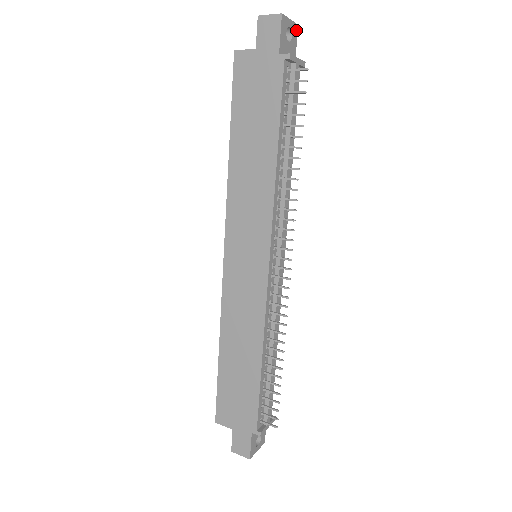
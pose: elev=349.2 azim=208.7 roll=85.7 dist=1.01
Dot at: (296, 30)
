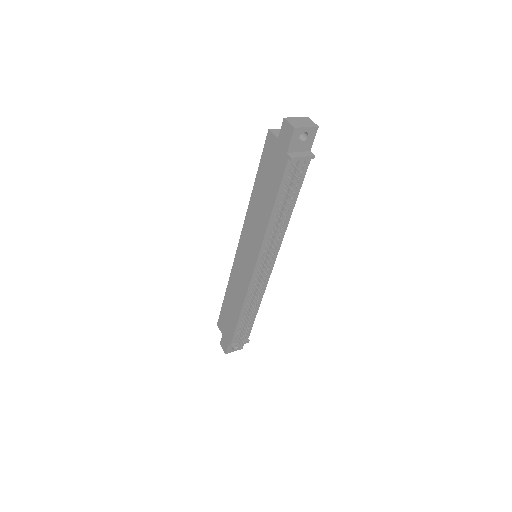
Dot at: (315, 130)
